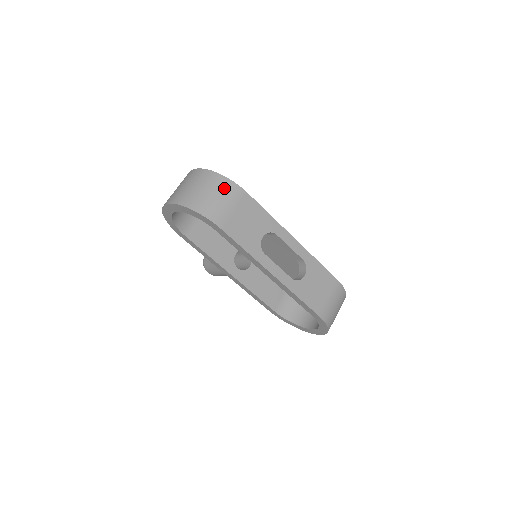
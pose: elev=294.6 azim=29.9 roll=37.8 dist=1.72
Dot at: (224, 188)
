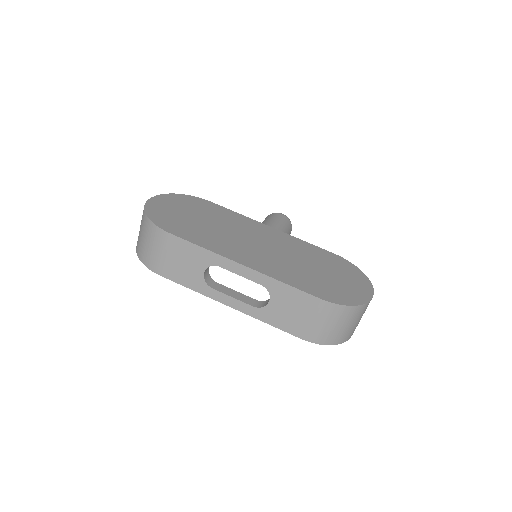
Dot at: (151, 234)
